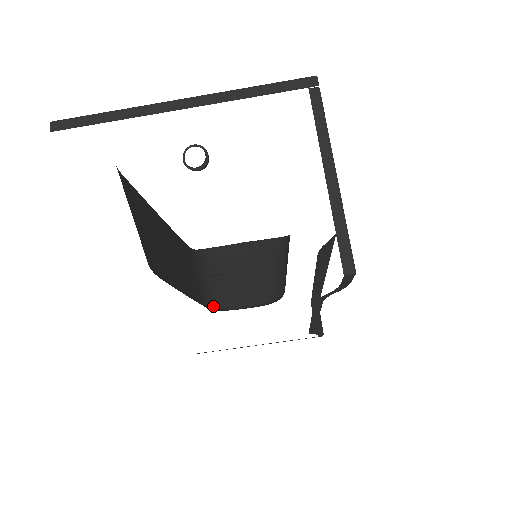
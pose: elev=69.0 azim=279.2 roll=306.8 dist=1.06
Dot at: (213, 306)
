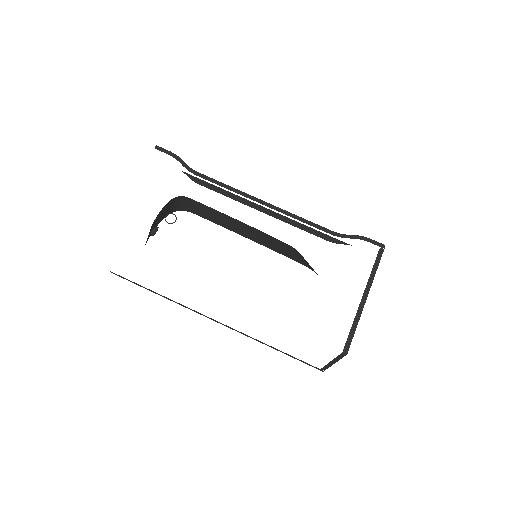
Dot at: occluded
